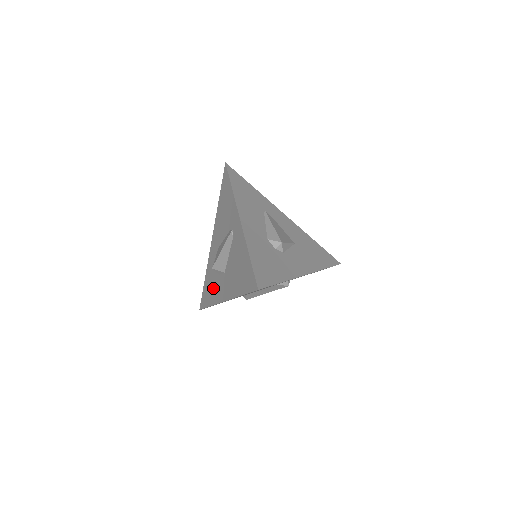
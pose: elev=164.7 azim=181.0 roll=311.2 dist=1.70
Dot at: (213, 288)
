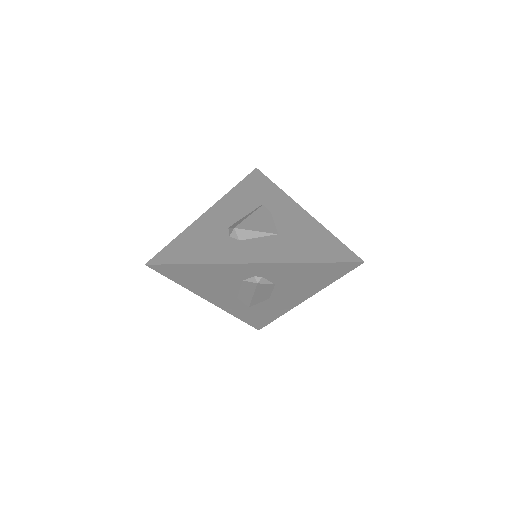
Dot at: occluded
